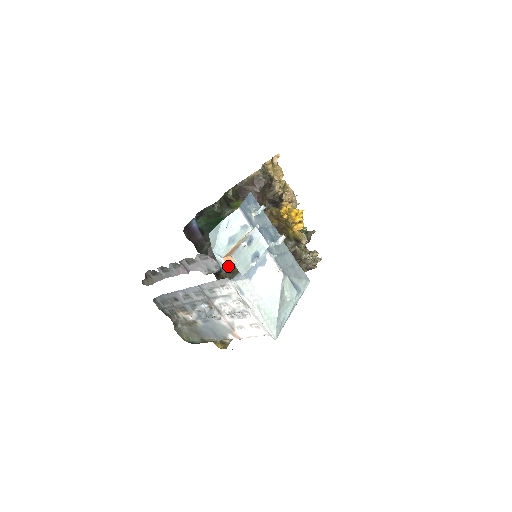
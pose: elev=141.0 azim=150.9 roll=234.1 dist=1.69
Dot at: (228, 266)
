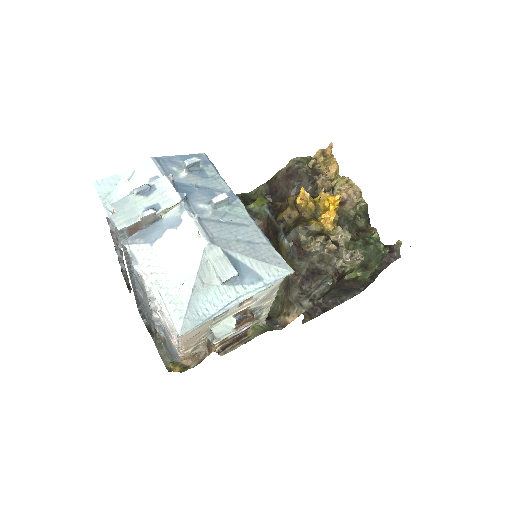
Dot at: occluded
